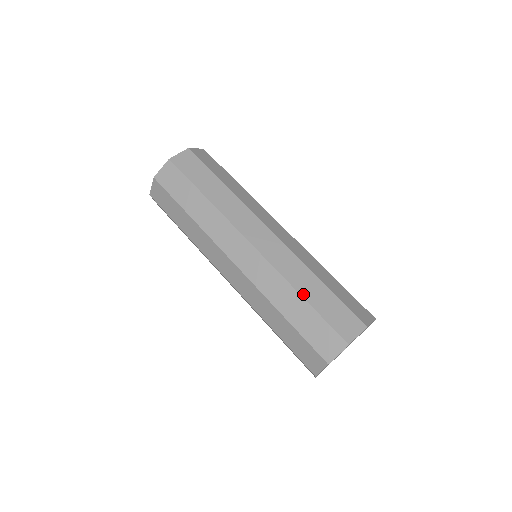
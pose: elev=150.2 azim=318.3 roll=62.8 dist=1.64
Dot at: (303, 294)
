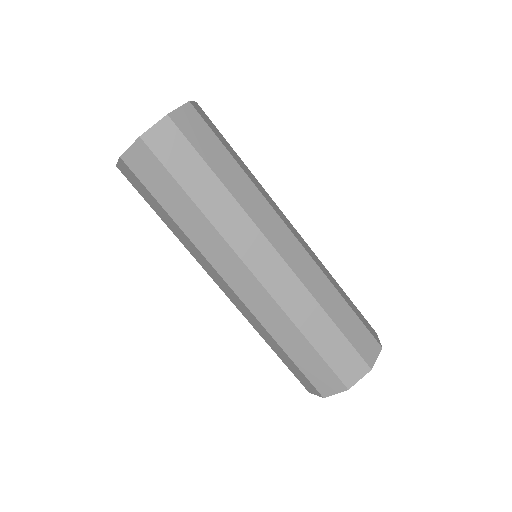
Dot at: (308, 336)
